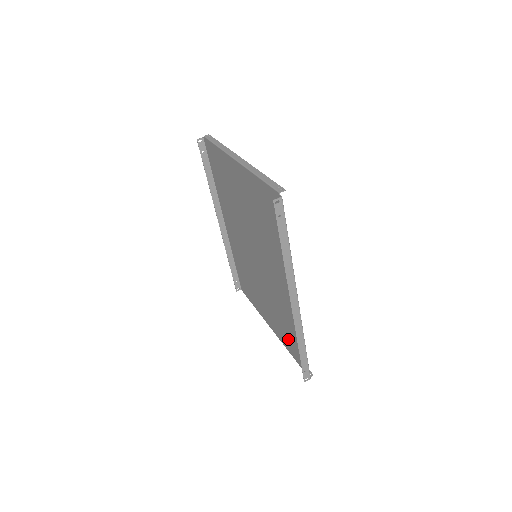
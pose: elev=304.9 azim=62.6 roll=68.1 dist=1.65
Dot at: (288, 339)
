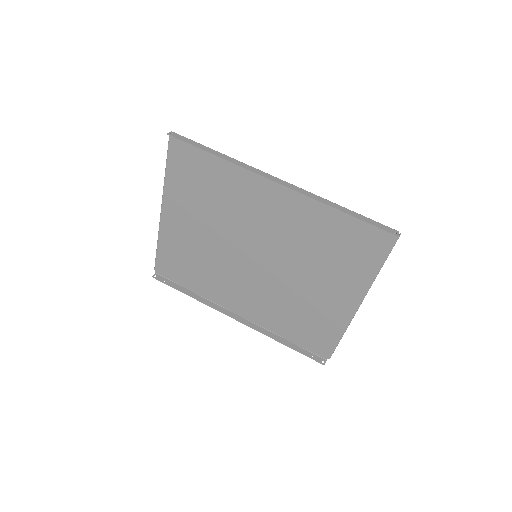
Dot at: (353, 257)
